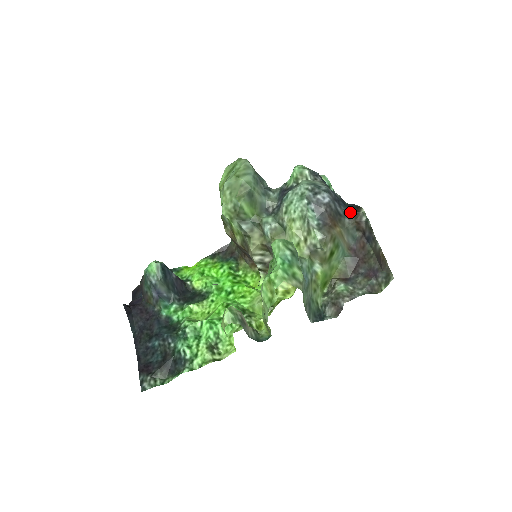
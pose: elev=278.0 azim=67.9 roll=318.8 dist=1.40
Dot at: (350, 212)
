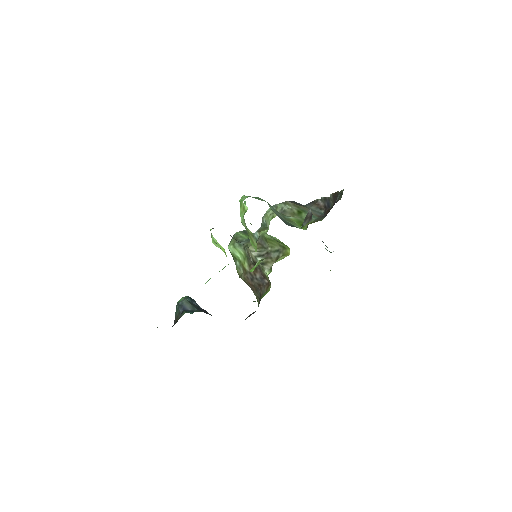
Dot at: (309, 203)
